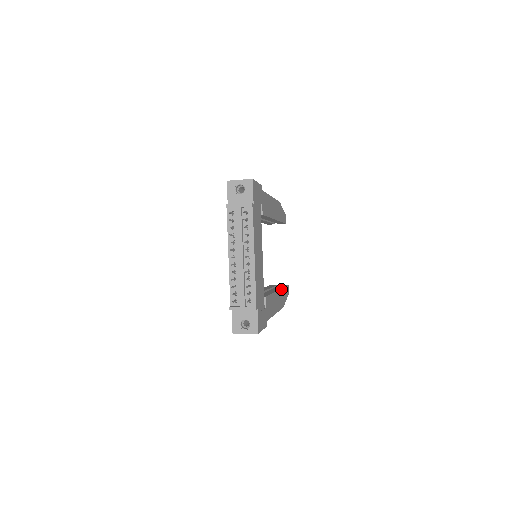
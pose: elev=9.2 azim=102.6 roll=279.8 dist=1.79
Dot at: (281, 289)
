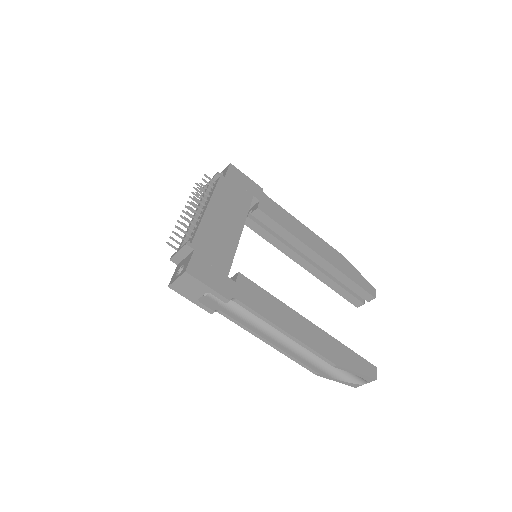
Dot at: (329, 336)
